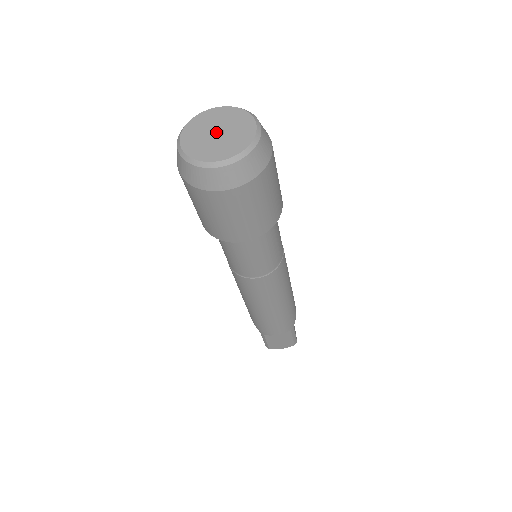
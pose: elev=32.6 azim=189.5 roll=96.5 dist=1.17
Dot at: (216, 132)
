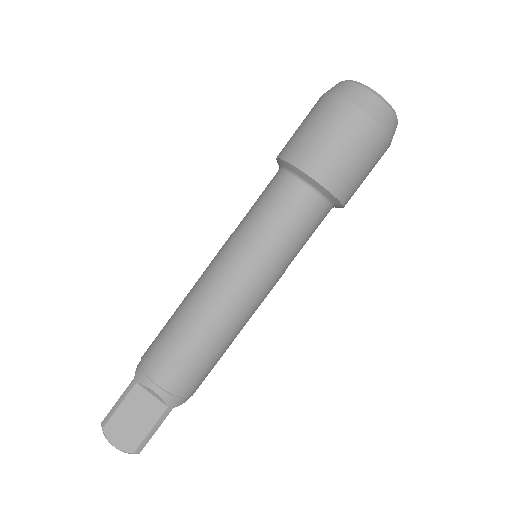
Dot at: occluded
